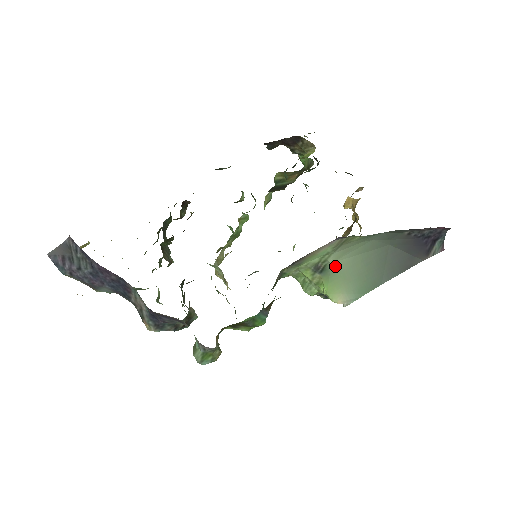
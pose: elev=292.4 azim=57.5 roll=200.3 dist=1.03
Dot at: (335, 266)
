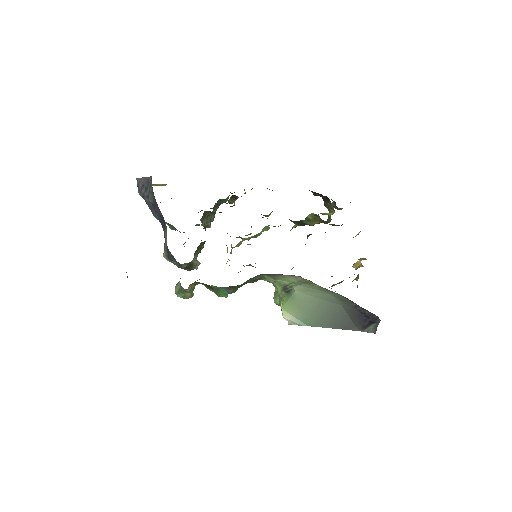
Dot at: (297, 294)
